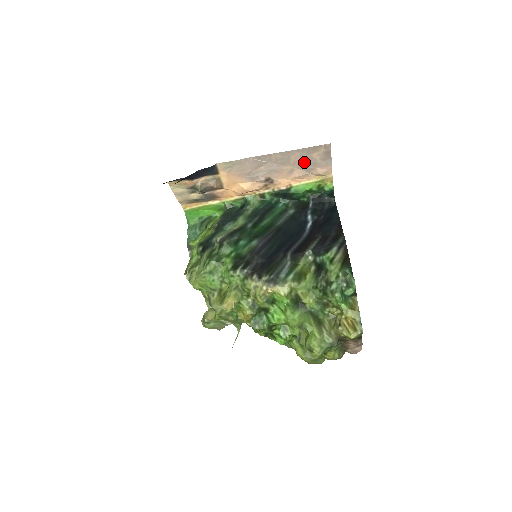
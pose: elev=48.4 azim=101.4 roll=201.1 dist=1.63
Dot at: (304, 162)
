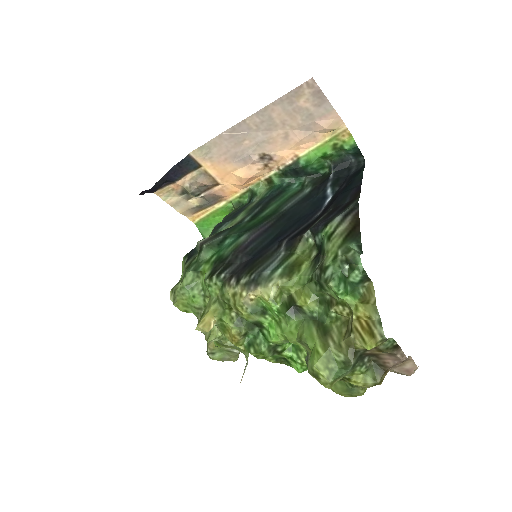
Dot at: (295, 118)
